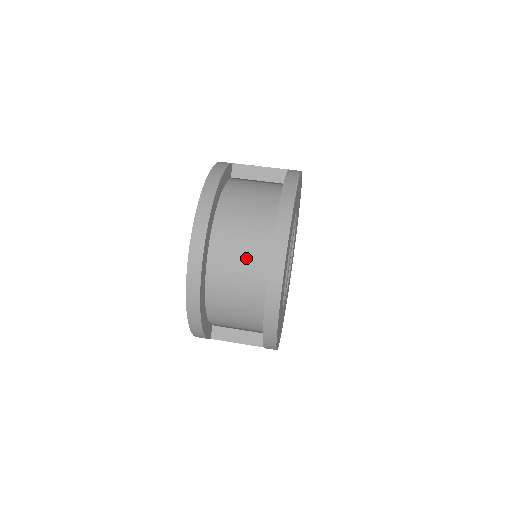
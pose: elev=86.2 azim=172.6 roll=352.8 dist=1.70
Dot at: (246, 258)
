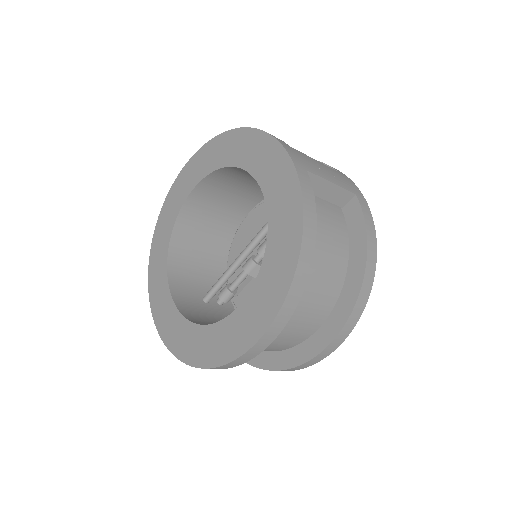
Dot at: (296, 329)
